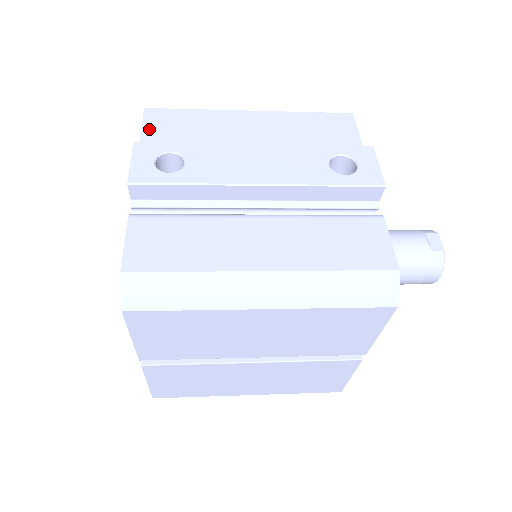
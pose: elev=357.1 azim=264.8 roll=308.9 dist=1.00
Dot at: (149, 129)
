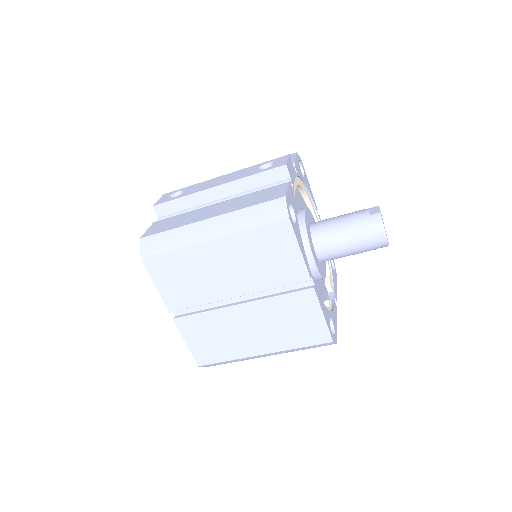
Dot at: occluded
